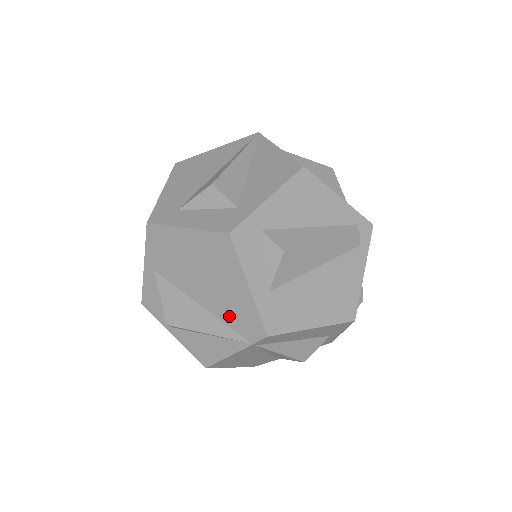
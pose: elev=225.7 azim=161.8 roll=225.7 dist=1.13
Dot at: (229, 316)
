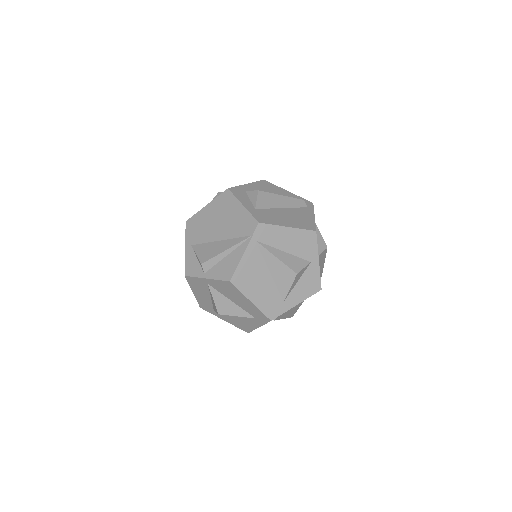
Dot at: (236, 231)
